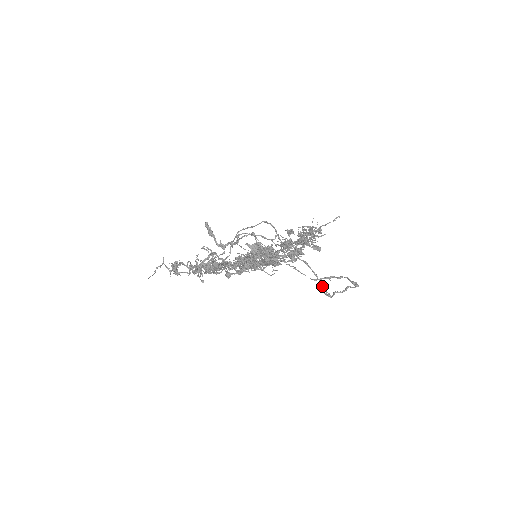
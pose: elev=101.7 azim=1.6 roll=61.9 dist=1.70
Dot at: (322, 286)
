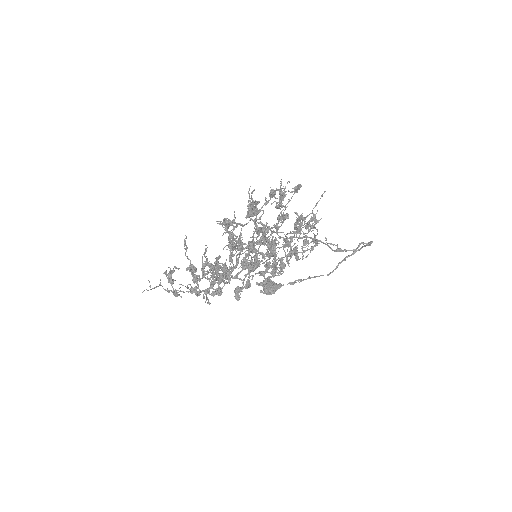
Dot at: occluded
